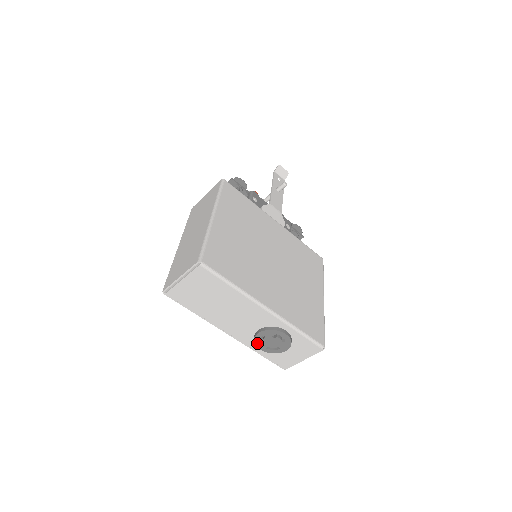
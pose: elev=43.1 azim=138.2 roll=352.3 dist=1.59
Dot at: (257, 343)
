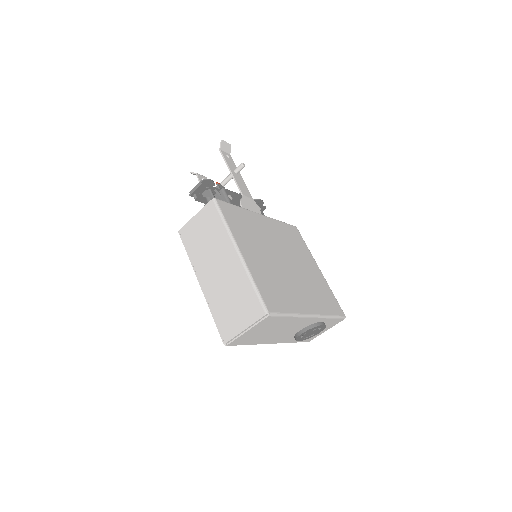
Dot at: (298, 339)
